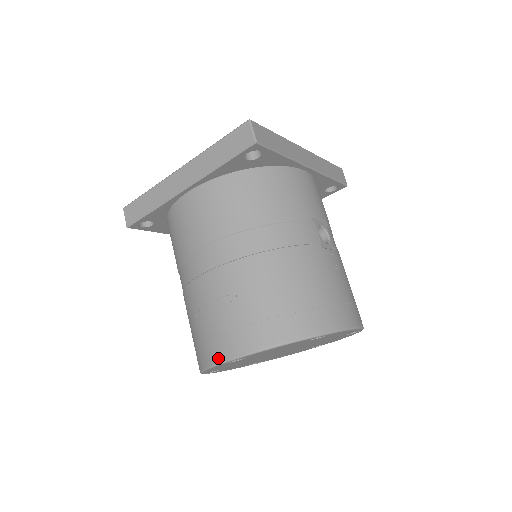
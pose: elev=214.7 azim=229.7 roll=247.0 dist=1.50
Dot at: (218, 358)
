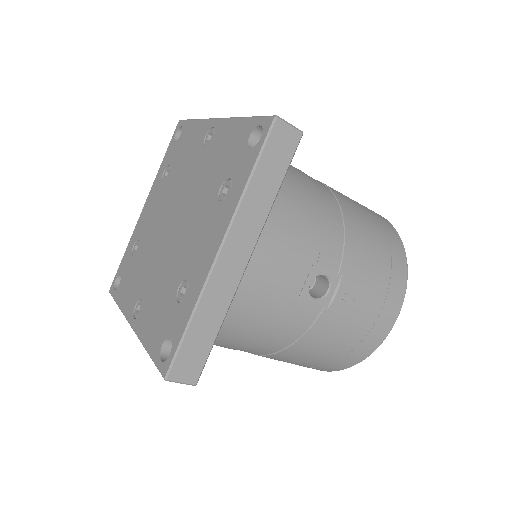
Dot at: occluded
